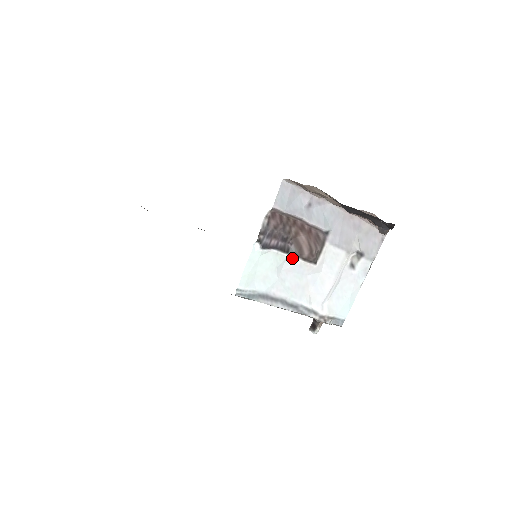
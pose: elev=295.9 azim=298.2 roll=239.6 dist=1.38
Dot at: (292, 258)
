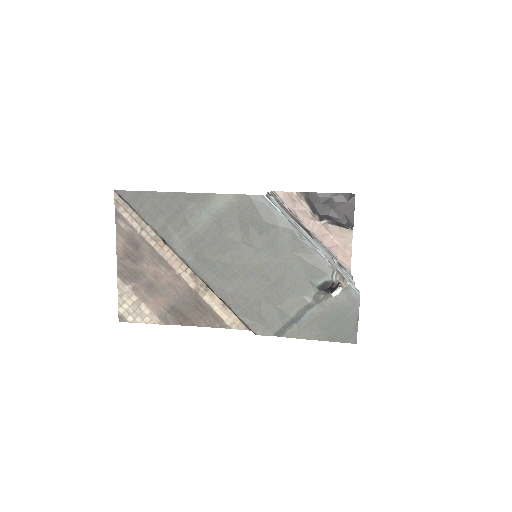
Dot at: (295, 222)
